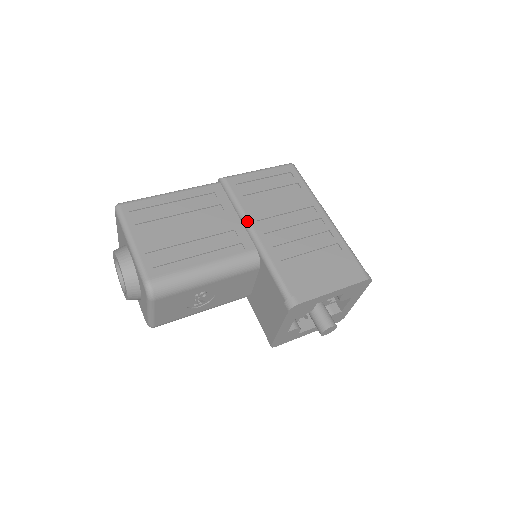
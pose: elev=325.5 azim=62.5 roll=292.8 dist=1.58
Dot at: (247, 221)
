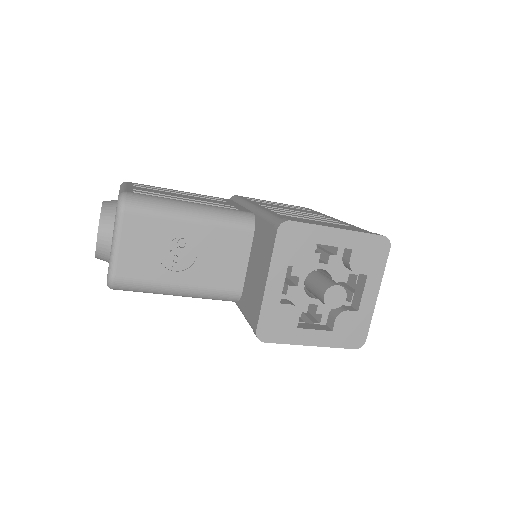
Dot at: (249, 203)
